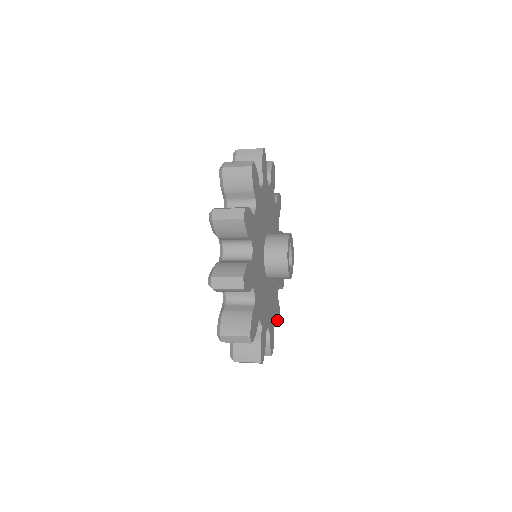
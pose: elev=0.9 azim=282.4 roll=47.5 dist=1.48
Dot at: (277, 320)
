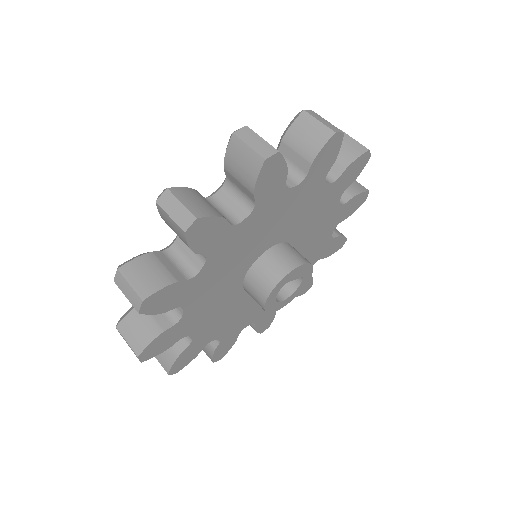
Dot at: (330, 253)
